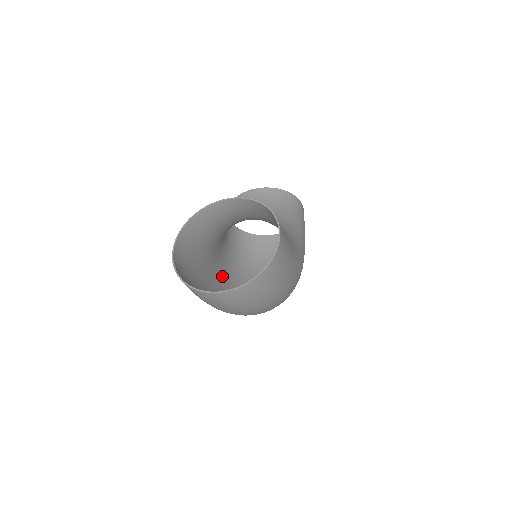
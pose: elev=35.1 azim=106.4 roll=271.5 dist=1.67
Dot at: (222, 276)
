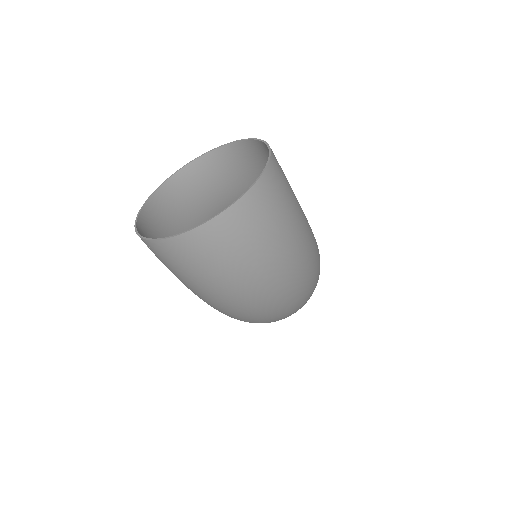
Dot at: occluded
